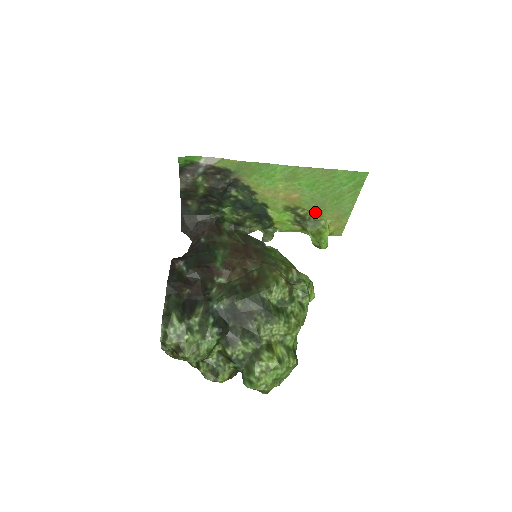
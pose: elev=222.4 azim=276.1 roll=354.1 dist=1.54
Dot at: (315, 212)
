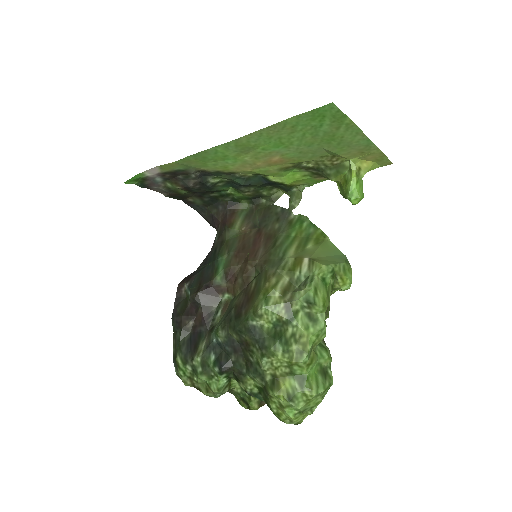
Dot at: (325, 158)
